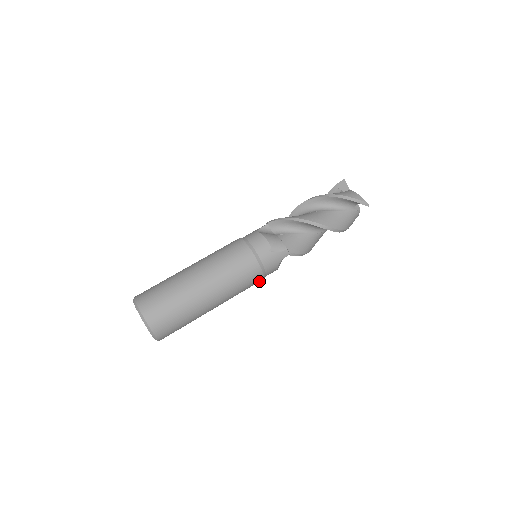
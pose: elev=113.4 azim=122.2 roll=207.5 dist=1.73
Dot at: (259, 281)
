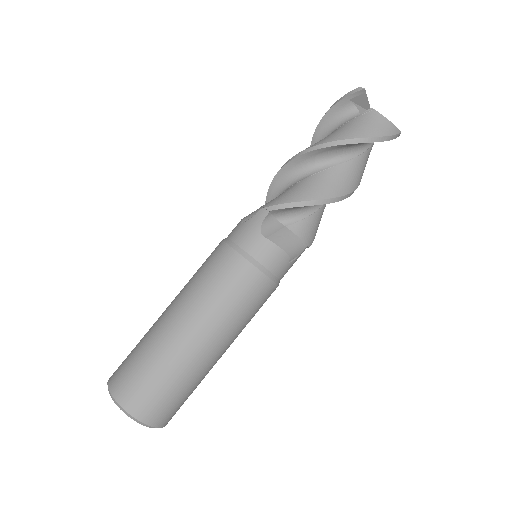
Dot at: occluded
